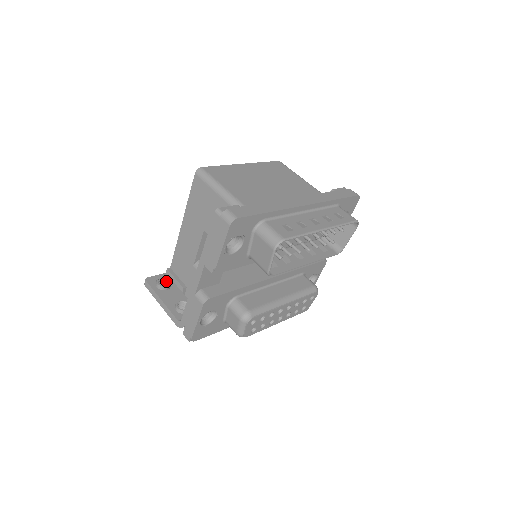
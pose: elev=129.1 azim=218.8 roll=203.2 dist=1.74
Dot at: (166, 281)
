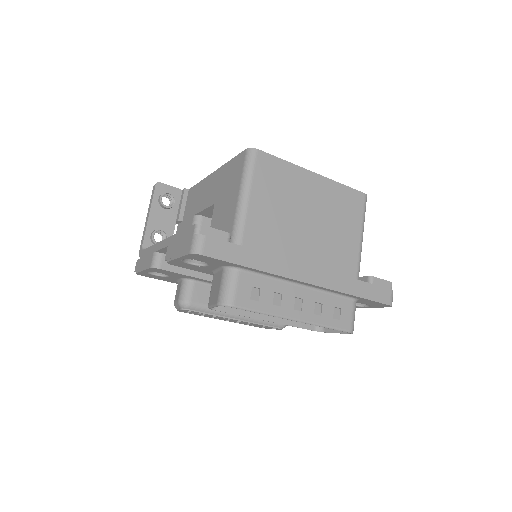
Dot at: (173, 199)
